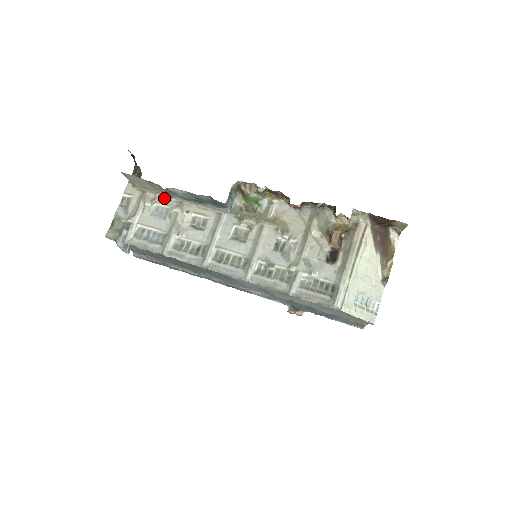
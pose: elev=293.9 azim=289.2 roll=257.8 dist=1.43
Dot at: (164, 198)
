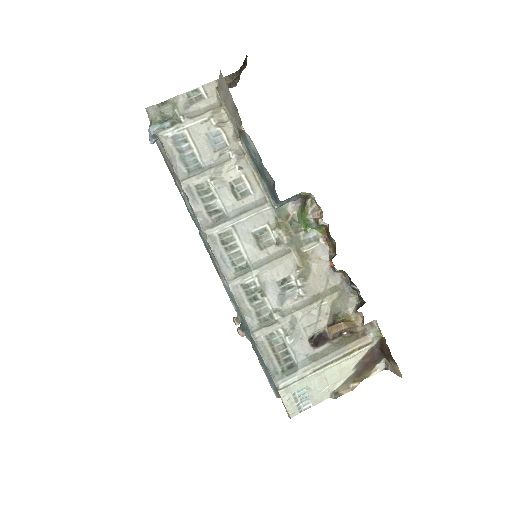
Dot at: (233, 132)
